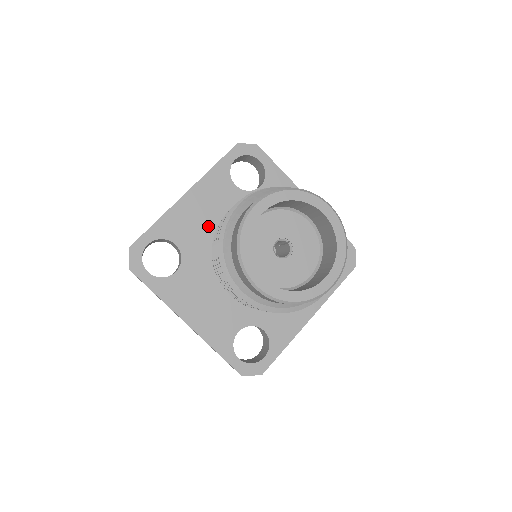
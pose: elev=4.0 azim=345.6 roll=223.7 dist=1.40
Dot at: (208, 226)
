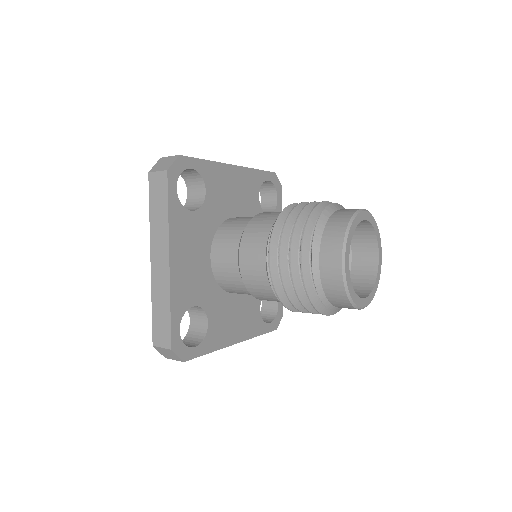
Dot at: (230, 203)
